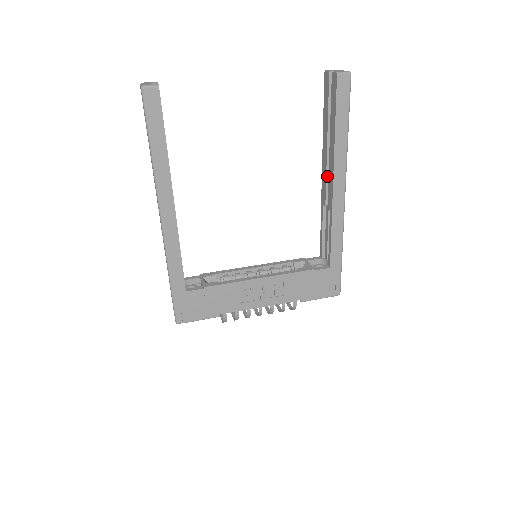
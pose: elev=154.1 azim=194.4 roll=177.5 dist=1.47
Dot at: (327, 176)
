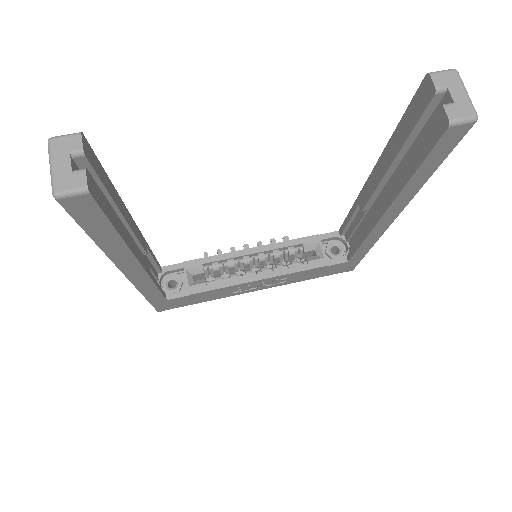
Dot at: (375, 191)
